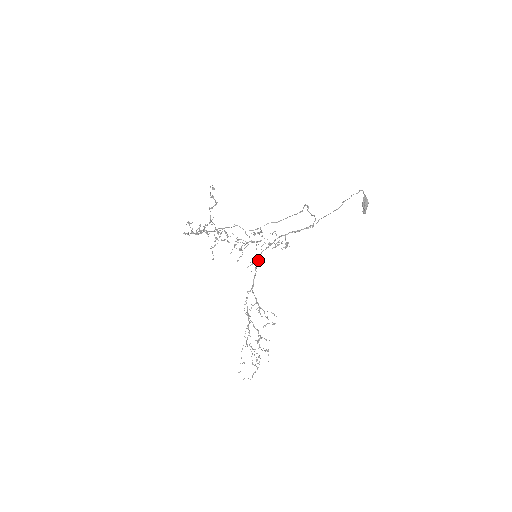
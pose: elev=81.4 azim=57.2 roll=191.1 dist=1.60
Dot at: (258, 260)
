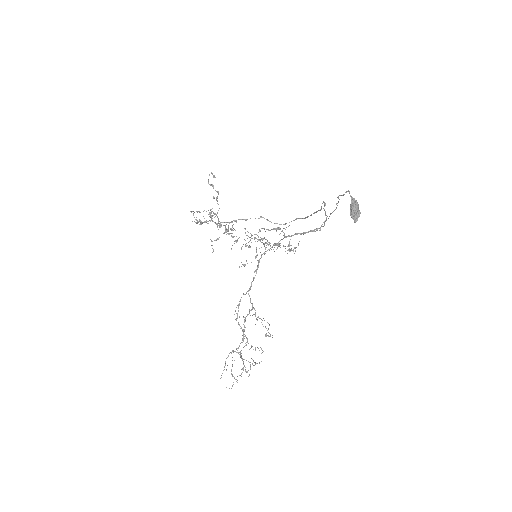
Dot at: (259, 261)
